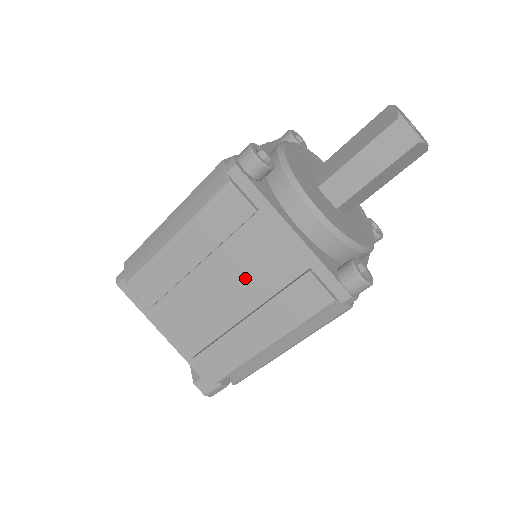
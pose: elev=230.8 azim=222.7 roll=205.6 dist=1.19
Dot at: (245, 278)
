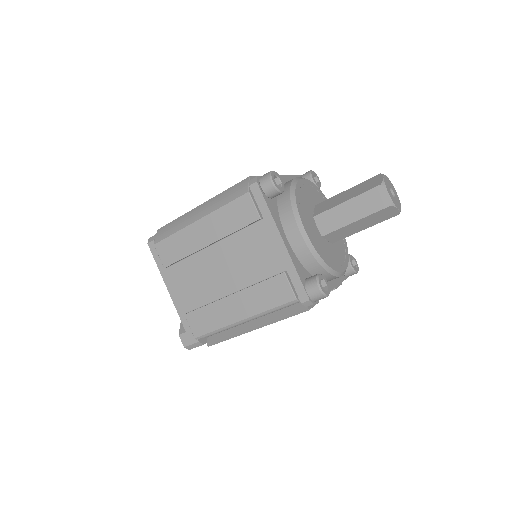
Dot at: (239, 265)
